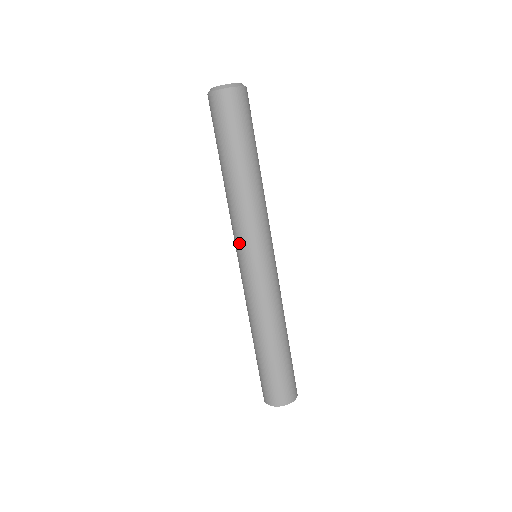
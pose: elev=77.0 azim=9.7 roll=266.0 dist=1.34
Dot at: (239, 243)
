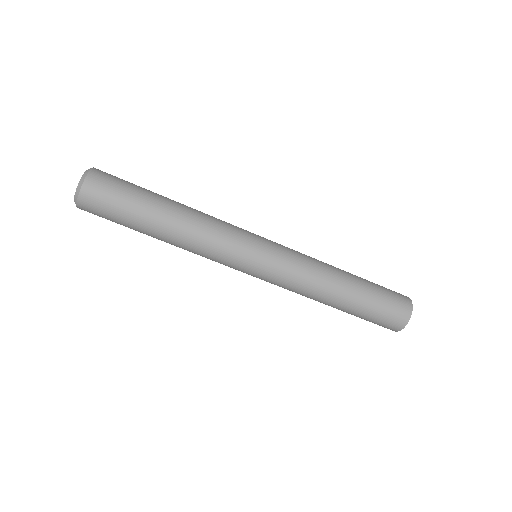
Dot at: occluded
